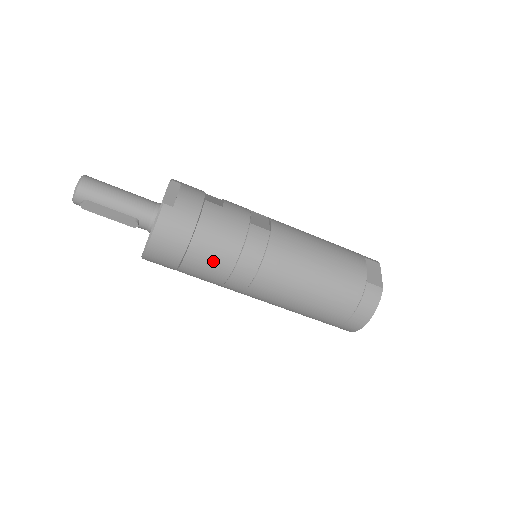
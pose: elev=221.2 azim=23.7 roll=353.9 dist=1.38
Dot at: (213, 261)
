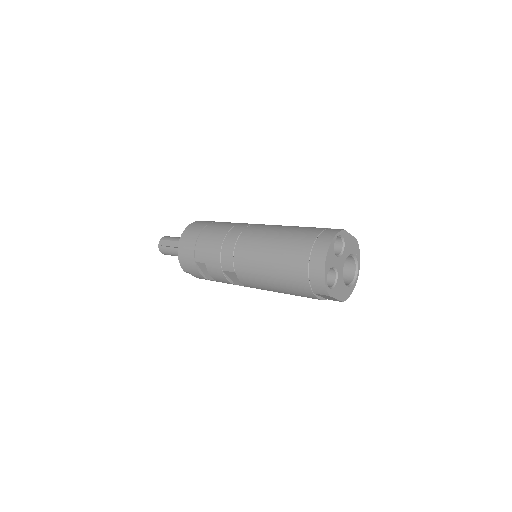
Dot at: (214, 235)
